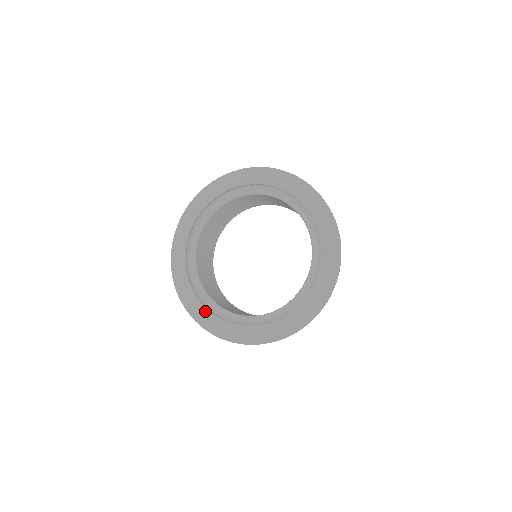
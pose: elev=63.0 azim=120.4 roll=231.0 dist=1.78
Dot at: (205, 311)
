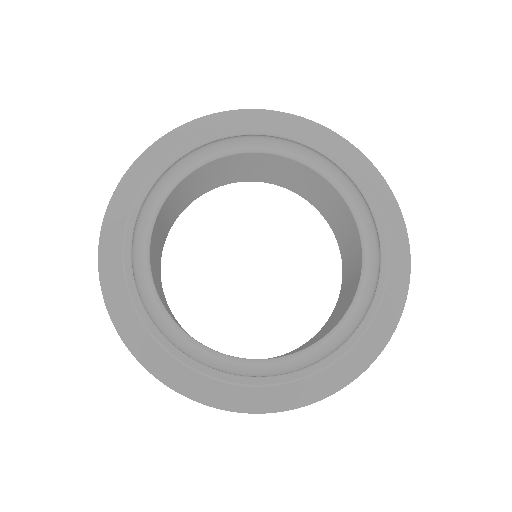
Dot at: (134, 298)
